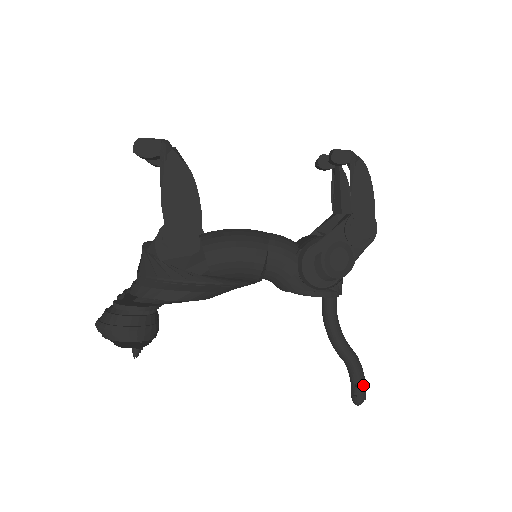
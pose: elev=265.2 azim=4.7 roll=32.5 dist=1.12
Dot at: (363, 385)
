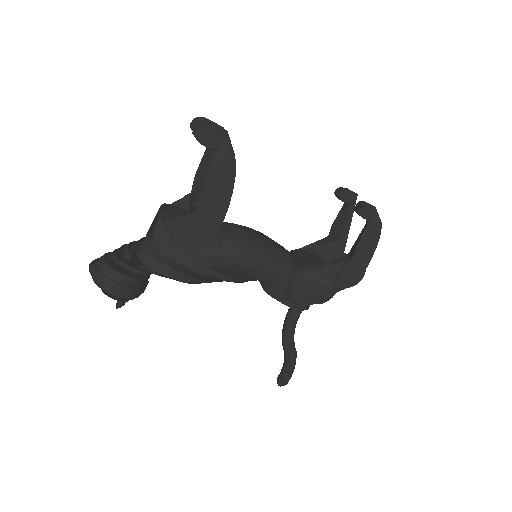
Dot at: (291, 375)
